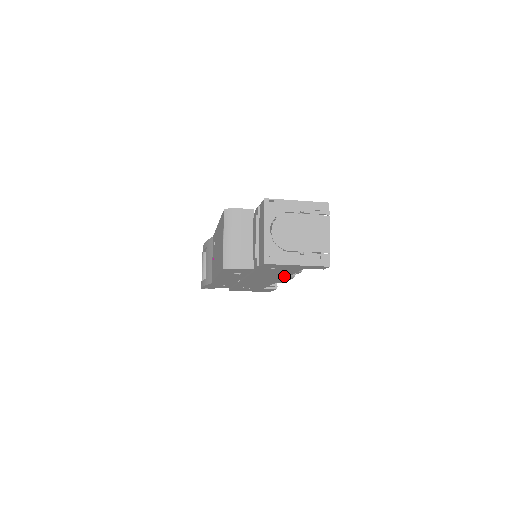
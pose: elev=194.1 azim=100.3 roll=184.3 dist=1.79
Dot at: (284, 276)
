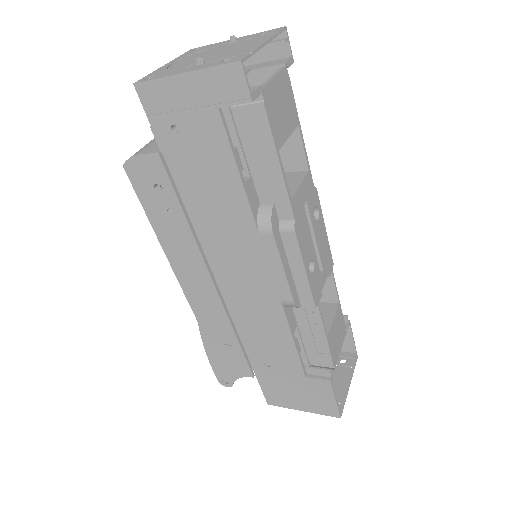
Dot at: (245, 216)
